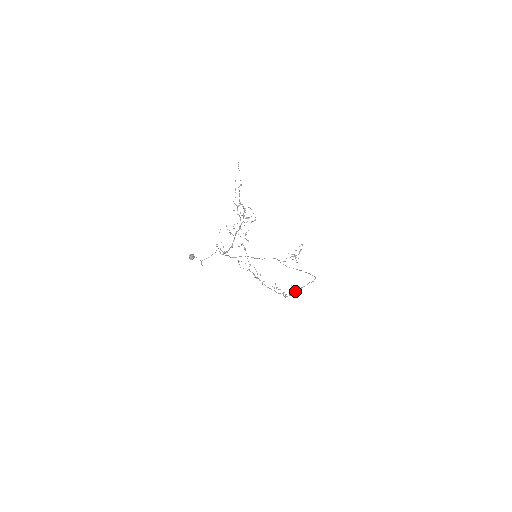
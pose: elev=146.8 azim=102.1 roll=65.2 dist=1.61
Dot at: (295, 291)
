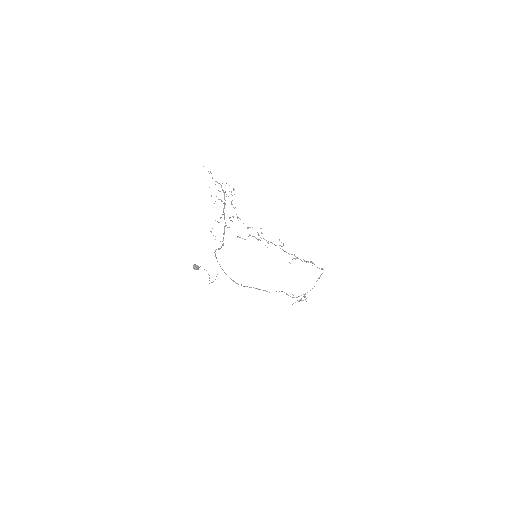
Dot at: occluded
